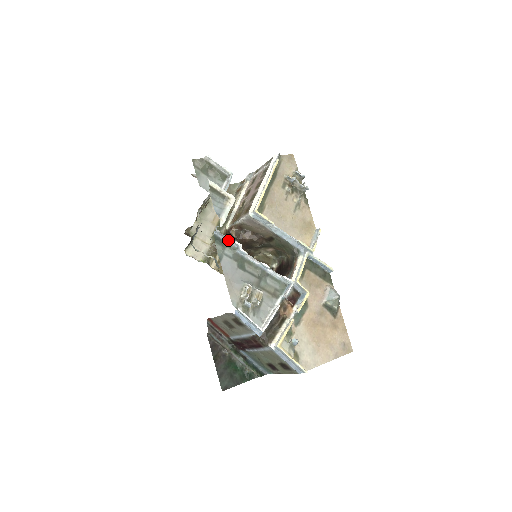
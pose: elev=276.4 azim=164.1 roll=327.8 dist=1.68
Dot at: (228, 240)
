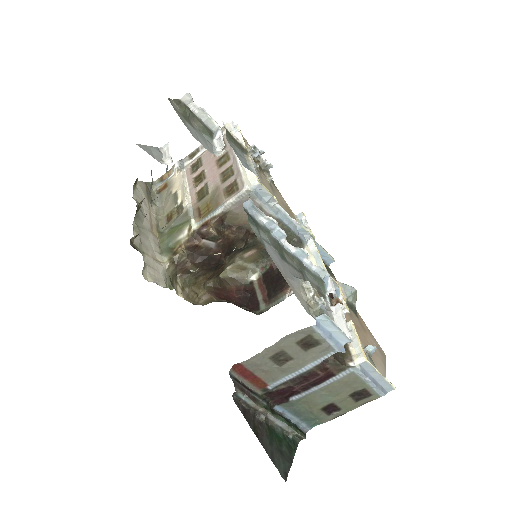
Dot at: (259, 217)
